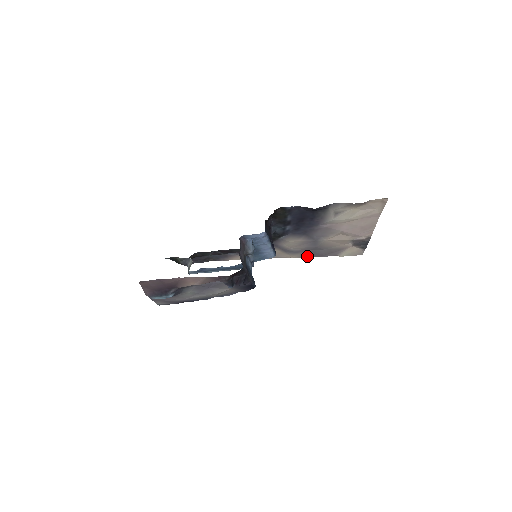
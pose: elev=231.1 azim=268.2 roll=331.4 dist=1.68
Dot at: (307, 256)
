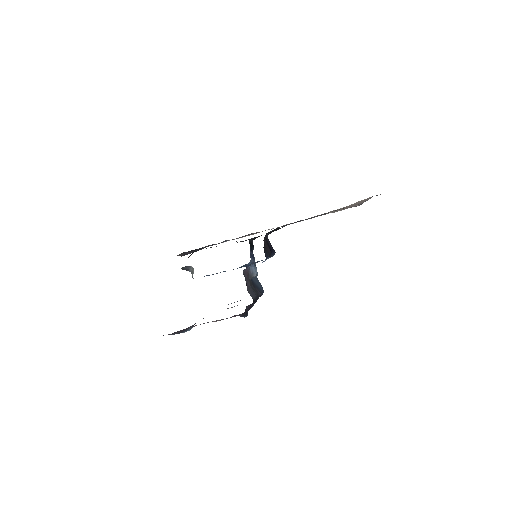
Dot at: occluded
